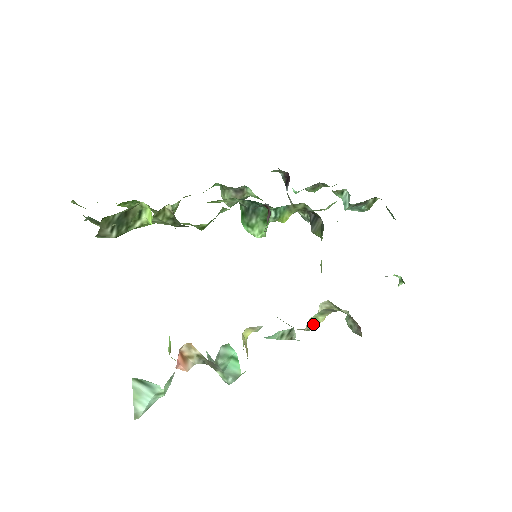
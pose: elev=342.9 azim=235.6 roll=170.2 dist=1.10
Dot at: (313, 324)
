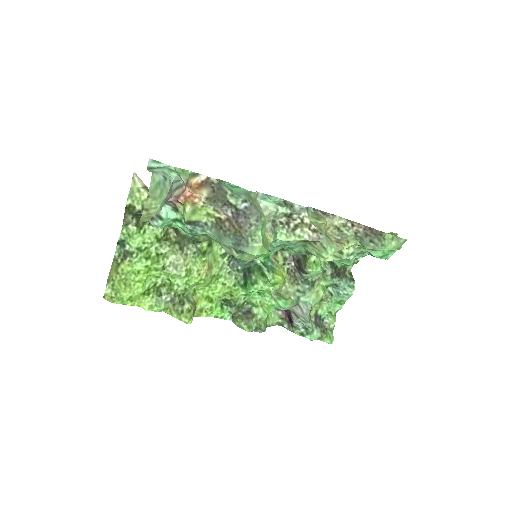
Dot at: (318, 225)
